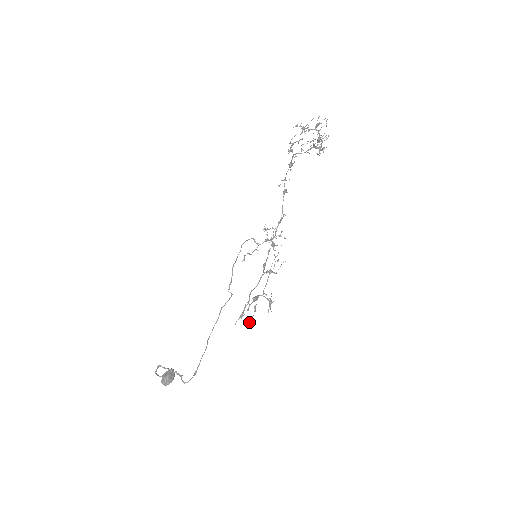
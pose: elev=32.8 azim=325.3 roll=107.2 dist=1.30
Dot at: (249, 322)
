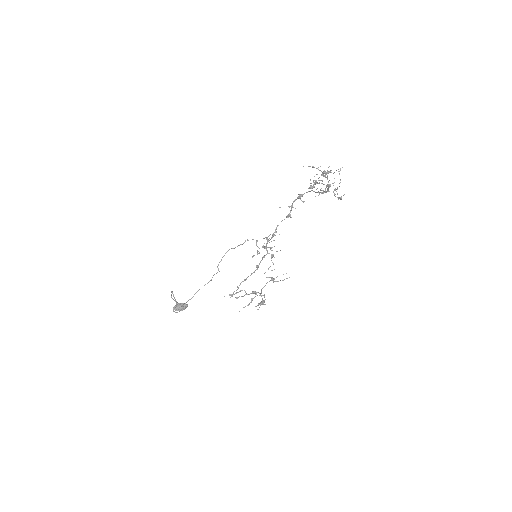
Dot at: (243, 307)
